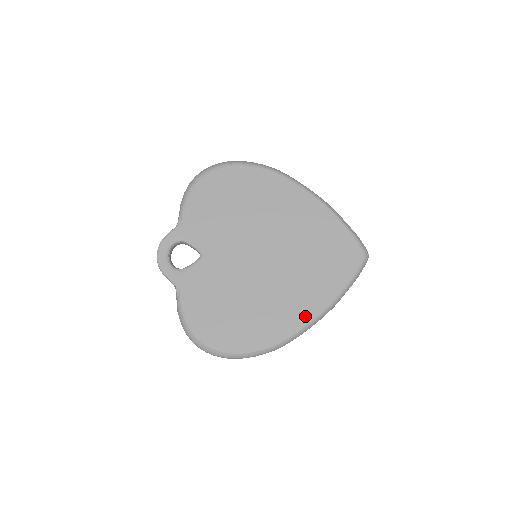
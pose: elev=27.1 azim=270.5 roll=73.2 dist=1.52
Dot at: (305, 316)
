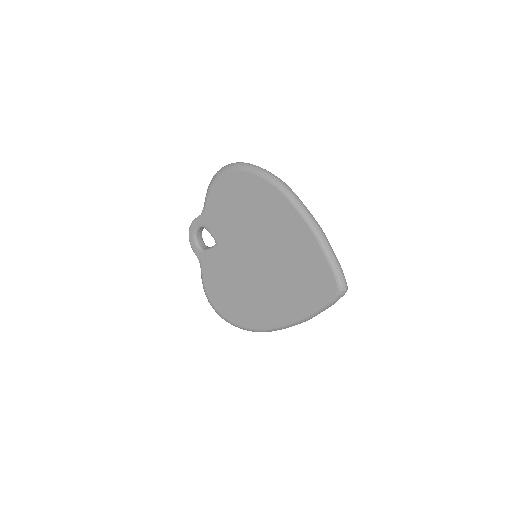
Dot at: (281, 320)
